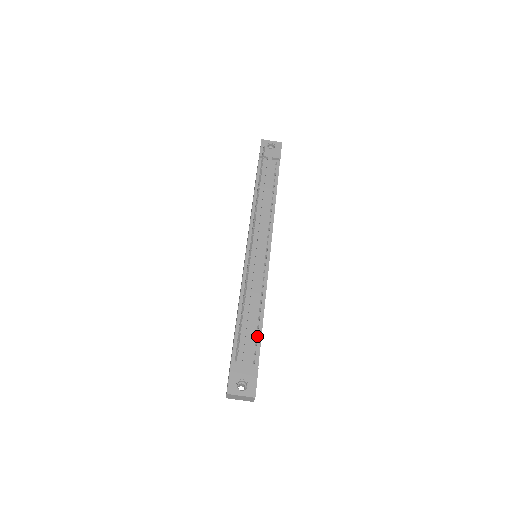
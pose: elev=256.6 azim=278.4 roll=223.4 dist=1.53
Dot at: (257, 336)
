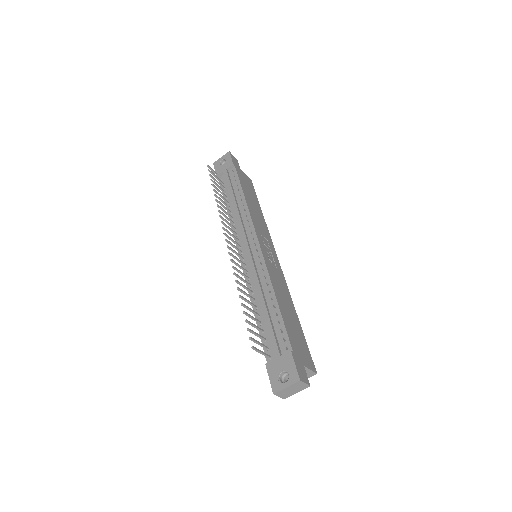
Dot at: occluded
